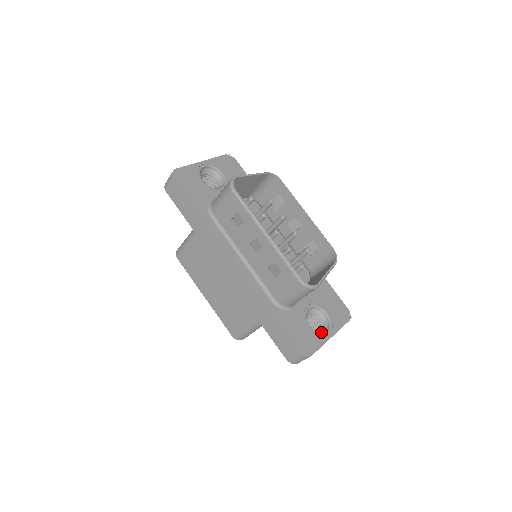
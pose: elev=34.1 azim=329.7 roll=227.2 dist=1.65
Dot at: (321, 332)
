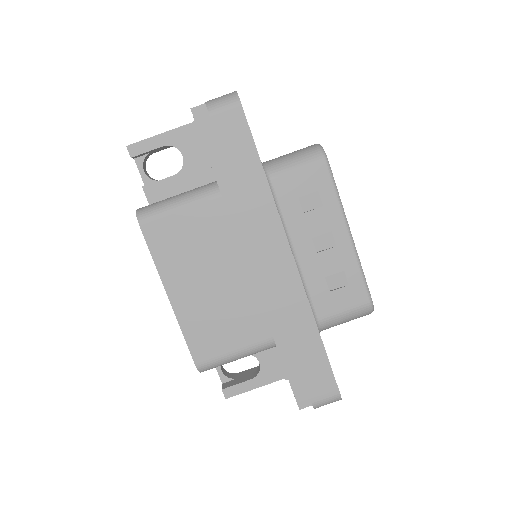
Dot at: occluded
